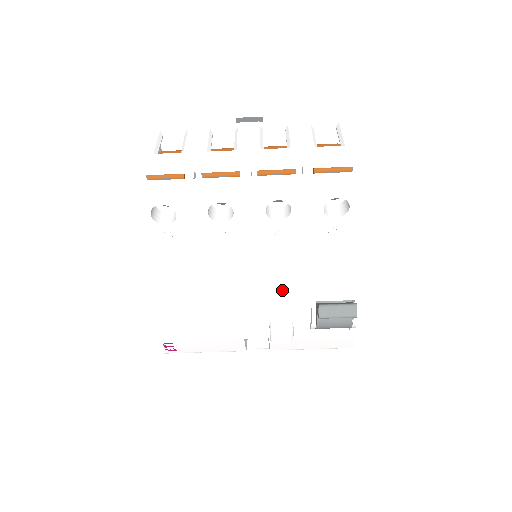
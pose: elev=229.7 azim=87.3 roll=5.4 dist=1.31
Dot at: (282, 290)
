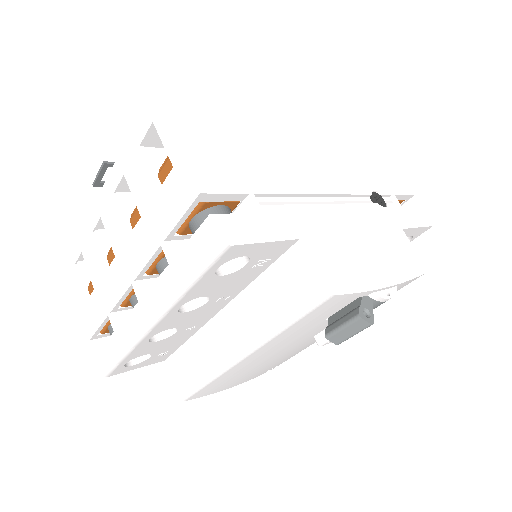
Dot at: (282, 342)
